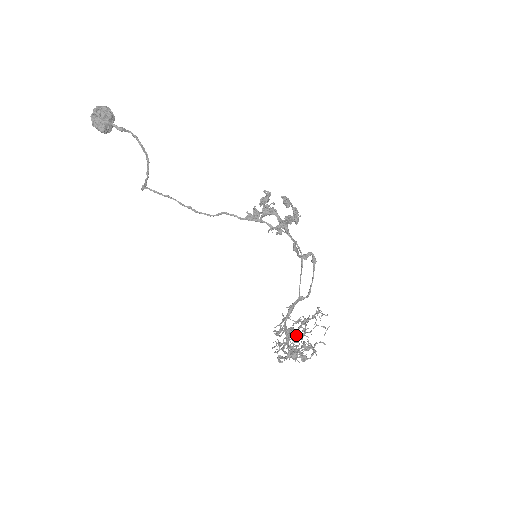
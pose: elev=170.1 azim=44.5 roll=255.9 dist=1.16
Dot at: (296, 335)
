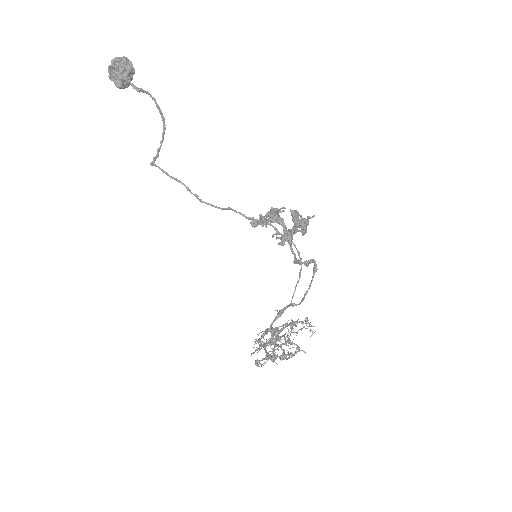
Dot at: (279, 339)
